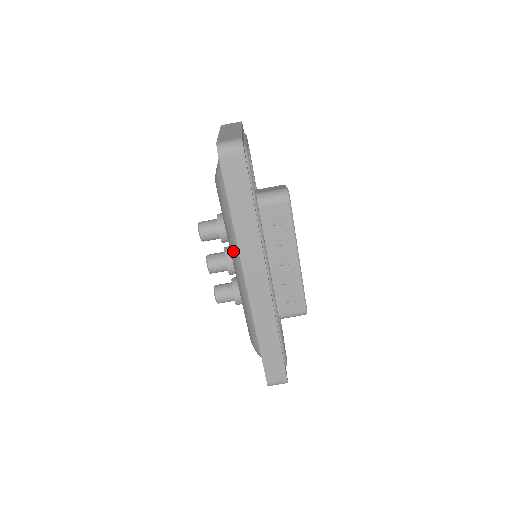
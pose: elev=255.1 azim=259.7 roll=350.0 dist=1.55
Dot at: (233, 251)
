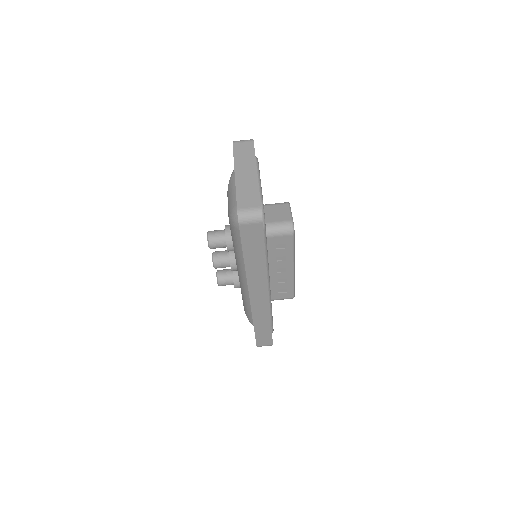
Dot at: (239, 266)
